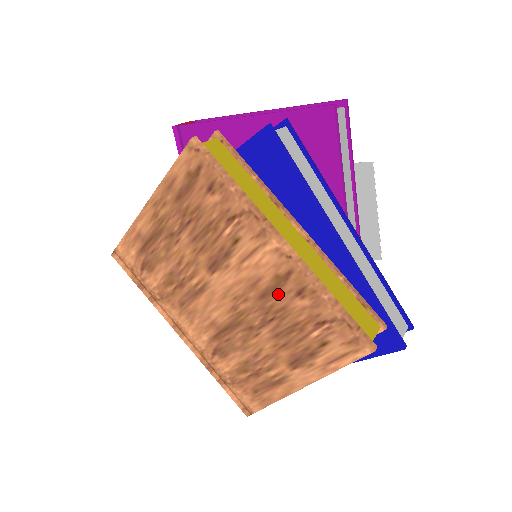
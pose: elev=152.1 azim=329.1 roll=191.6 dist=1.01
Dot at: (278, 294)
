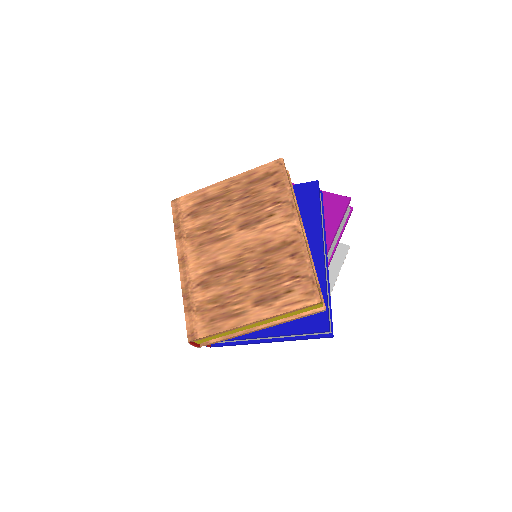
Dot at: (278, 253)
